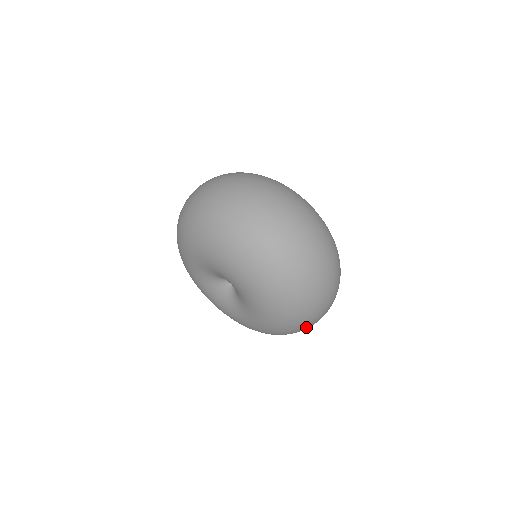
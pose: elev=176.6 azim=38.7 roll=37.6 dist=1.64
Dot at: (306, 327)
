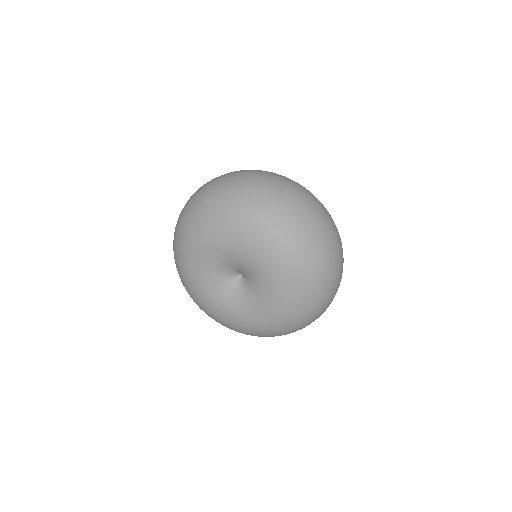
Dot at: (304, 326)
